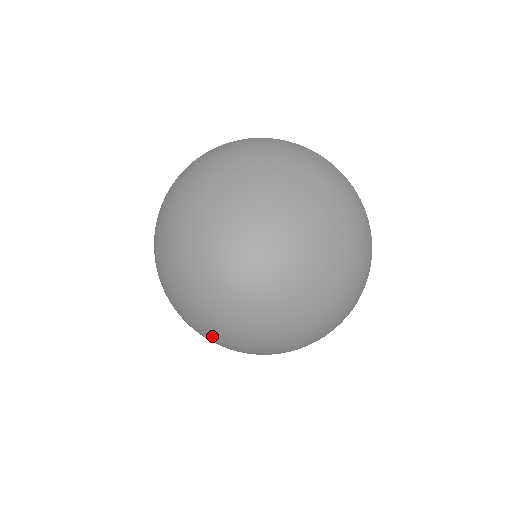
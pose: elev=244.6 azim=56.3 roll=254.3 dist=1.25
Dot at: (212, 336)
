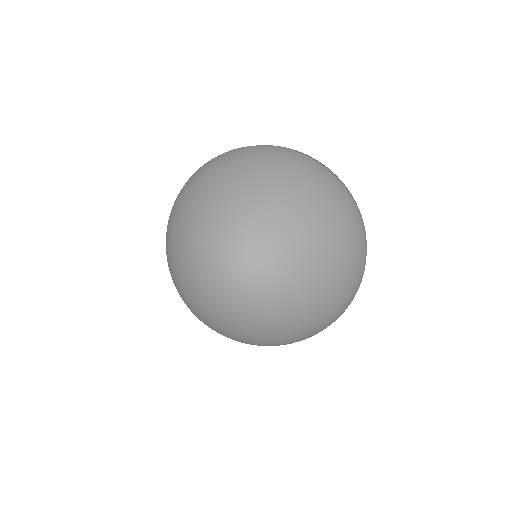
Dot at: (237, 338)
